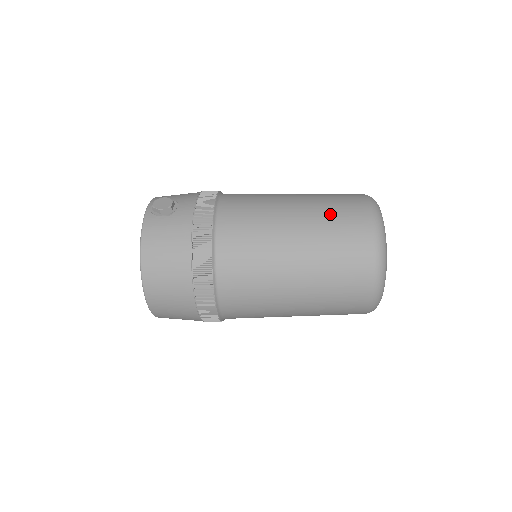
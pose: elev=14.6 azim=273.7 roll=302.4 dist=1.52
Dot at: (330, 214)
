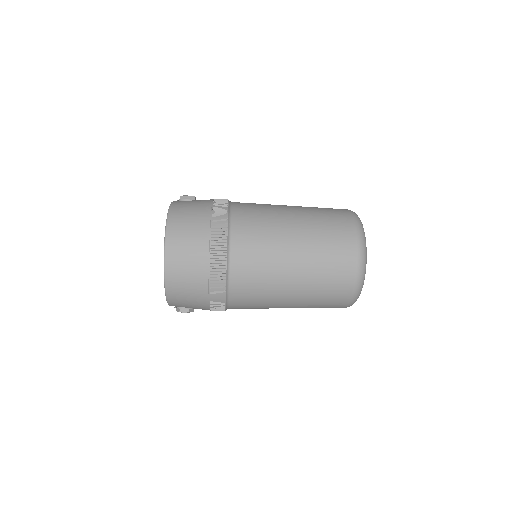
Dot at: (317, 207)
